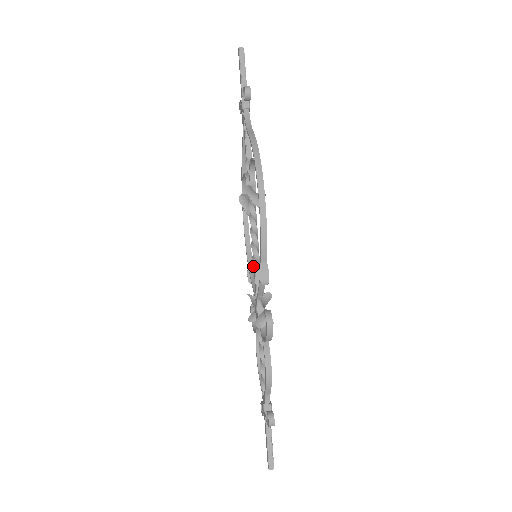
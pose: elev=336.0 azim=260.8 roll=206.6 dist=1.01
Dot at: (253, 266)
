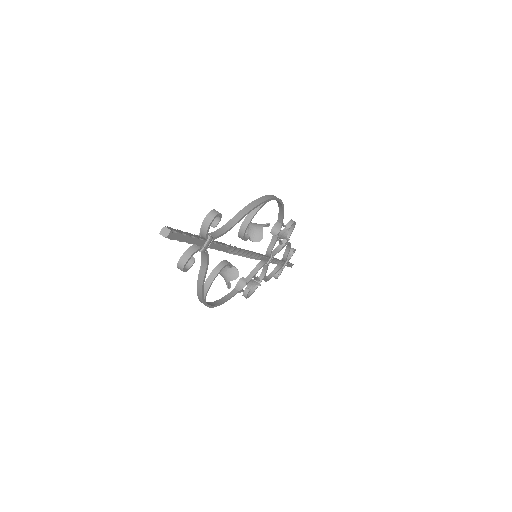
Dot at: occluded
